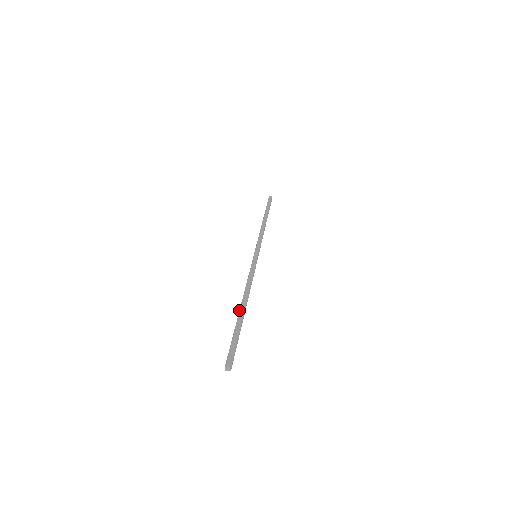
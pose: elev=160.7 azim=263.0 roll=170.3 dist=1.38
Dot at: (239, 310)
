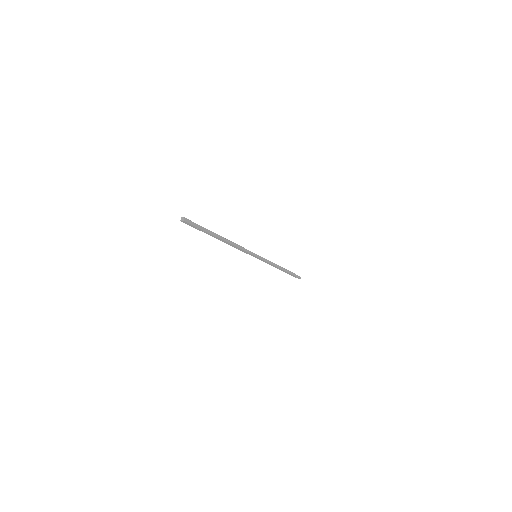
Dot at: occluded
